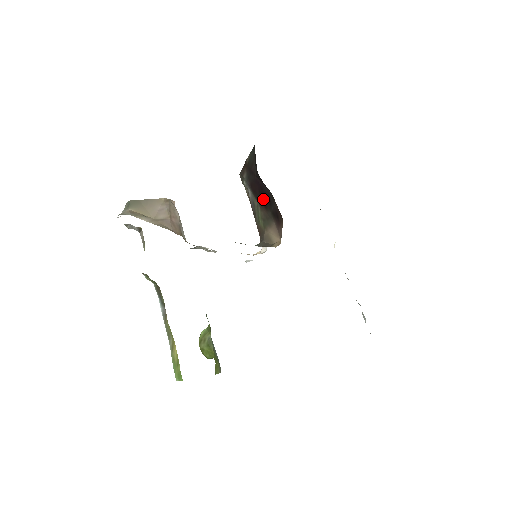
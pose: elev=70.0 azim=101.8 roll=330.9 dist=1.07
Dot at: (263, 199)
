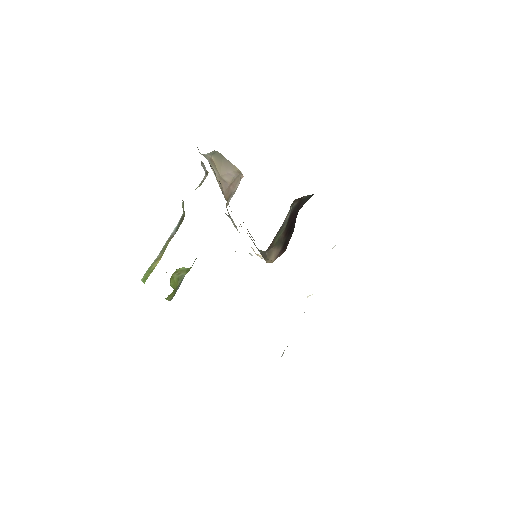
Dot at: (289, 228)
